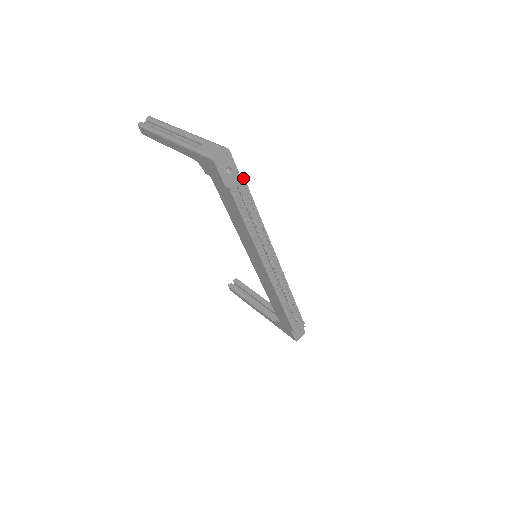
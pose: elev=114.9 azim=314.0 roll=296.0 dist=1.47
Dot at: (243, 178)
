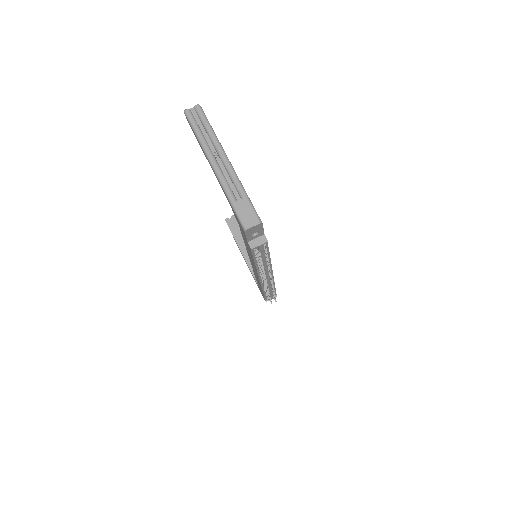
Dot at: (266, 242)
